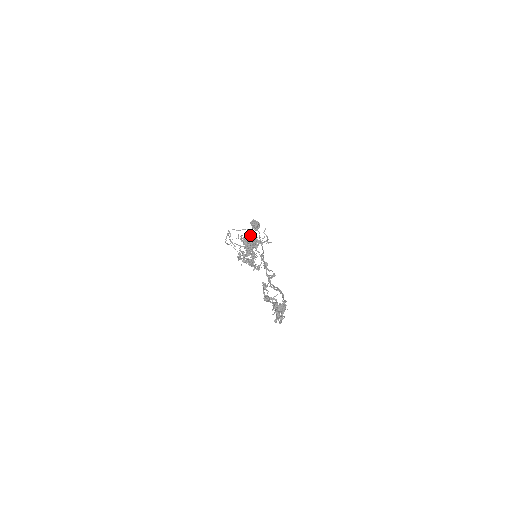
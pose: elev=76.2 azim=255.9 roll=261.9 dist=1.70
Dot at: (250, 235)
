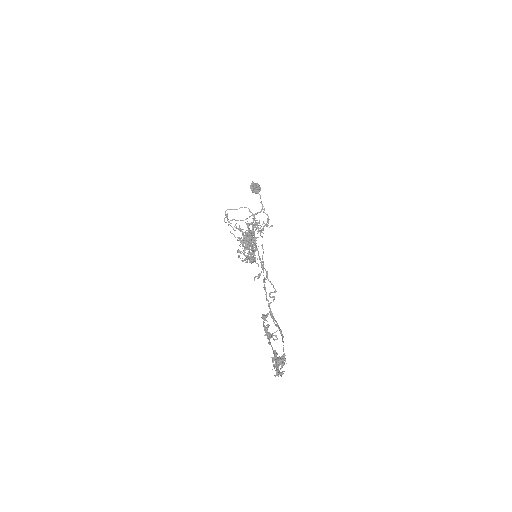
Dot at: (248, 224)
